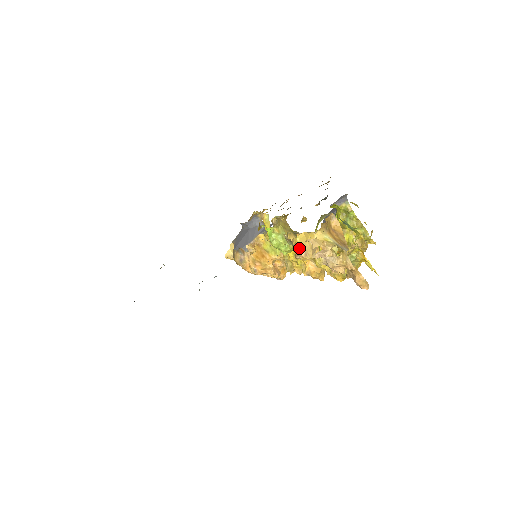
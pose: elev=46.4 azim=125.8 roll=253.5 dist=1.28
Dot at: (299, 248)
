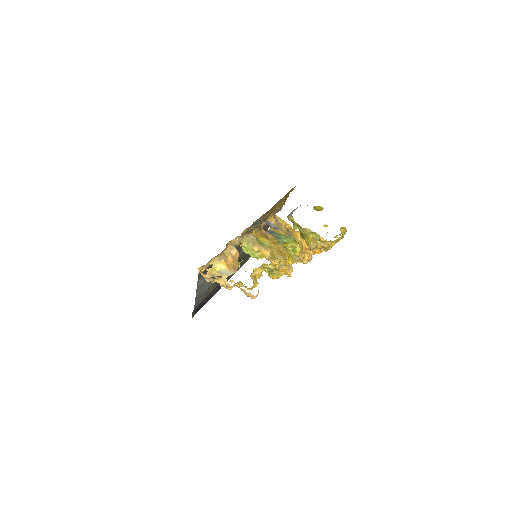
Dot at: occluded
